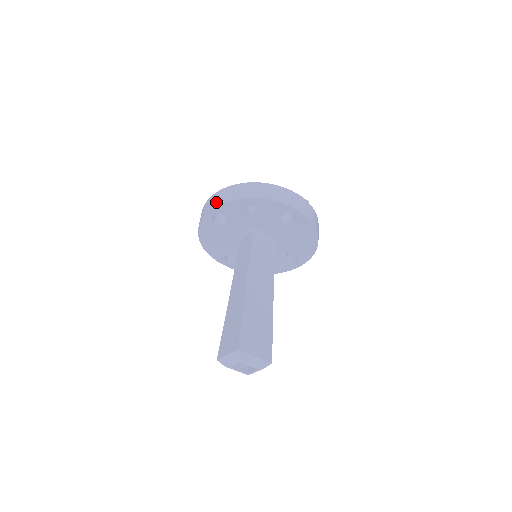
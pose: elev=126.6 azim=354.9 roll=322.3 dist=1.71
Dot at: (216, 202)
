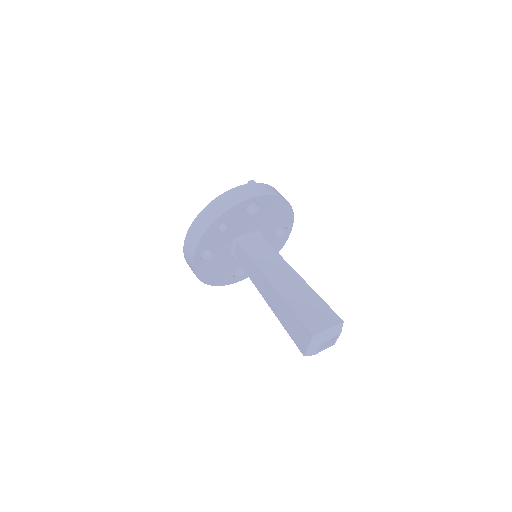
Dot at: (192, 247)
